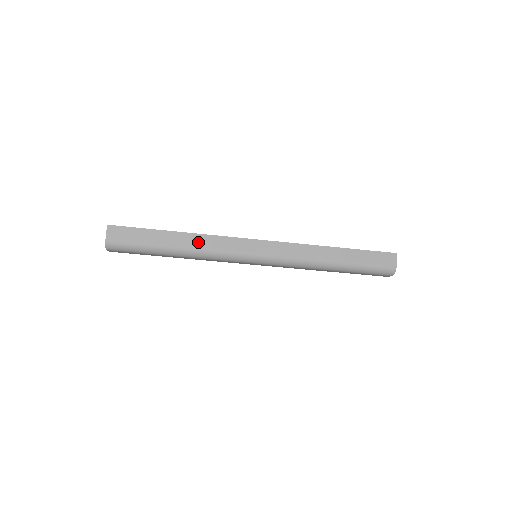
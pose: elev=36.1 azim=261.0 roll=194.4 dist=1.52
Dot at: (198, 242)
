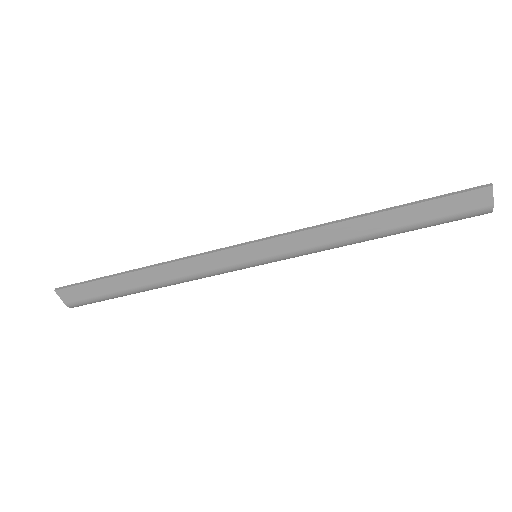
Dot at: (169, 273)
